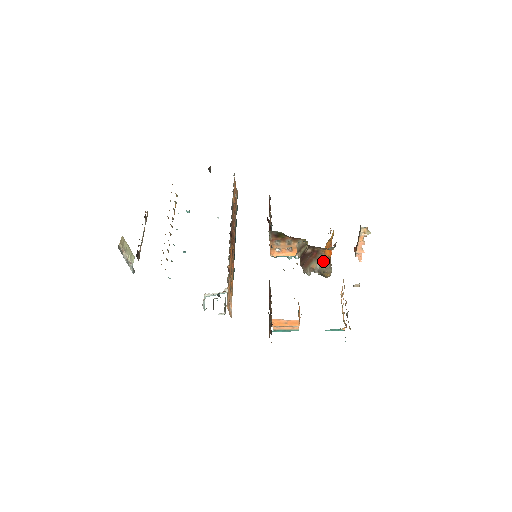
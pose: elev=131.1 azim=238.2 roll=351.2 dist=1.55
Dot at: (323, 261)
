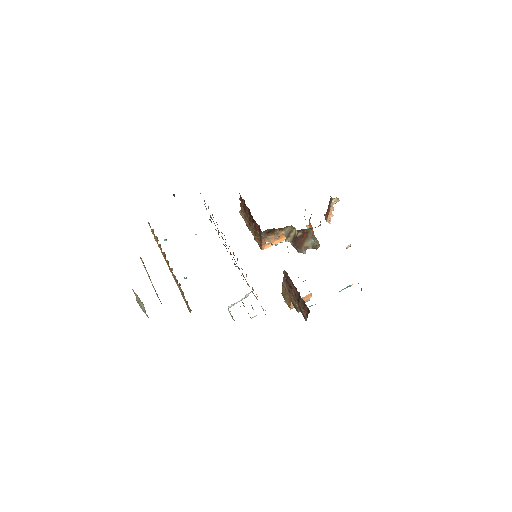
Dot at: (312, 237)
